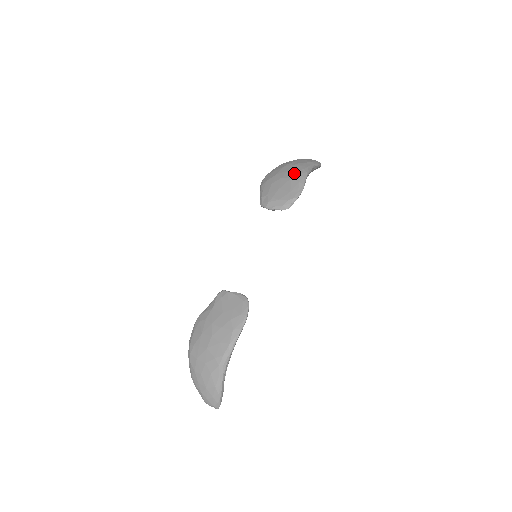
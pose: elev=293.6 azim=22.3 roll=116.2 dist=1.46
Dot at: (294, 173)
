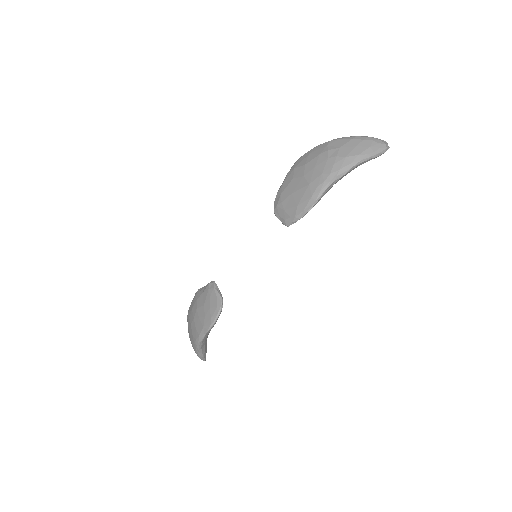
Dot at: (316, 177)
